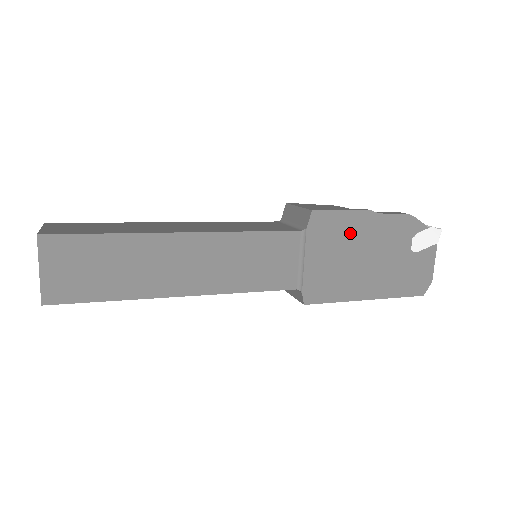
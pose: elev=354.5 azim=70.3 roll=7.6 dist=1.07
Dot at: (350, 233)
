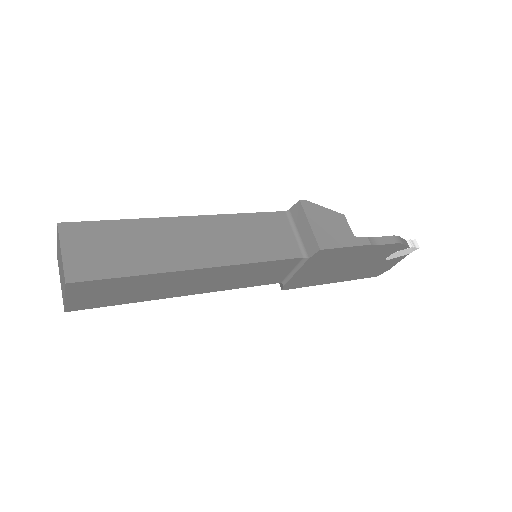
Dot at: (343, 257)
